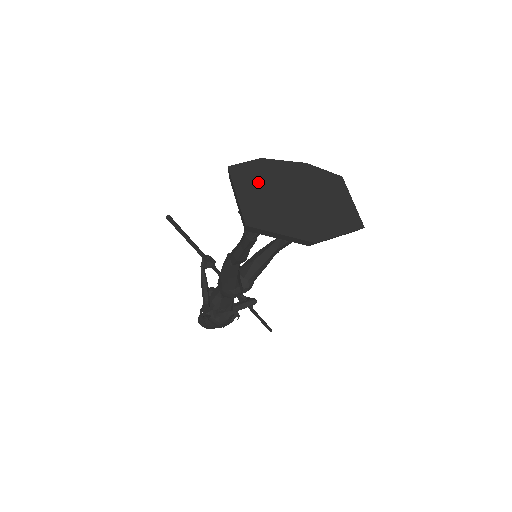
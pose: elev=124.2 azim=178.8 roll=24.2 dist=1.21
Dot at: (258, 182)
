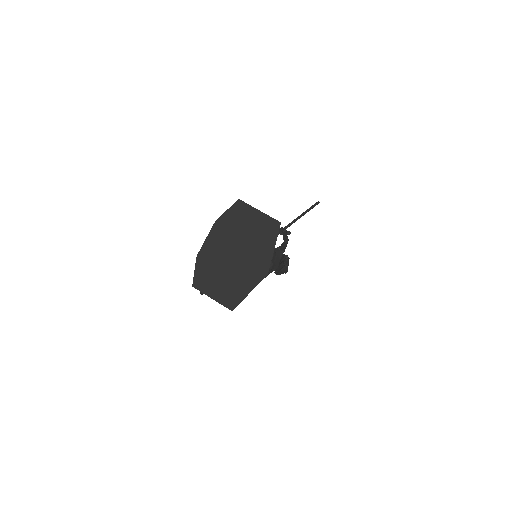
Dot at: (211, 275)
